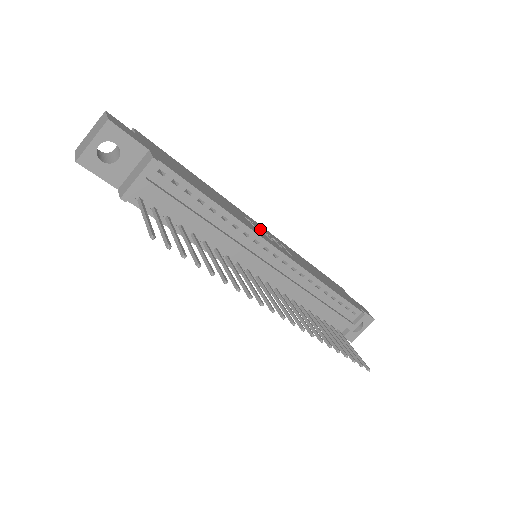
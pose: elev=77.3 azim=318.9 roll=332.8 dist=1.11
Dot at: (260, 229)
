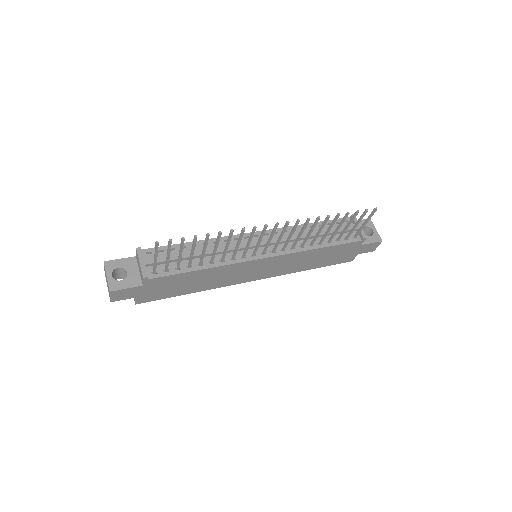
Dot at: occluded
